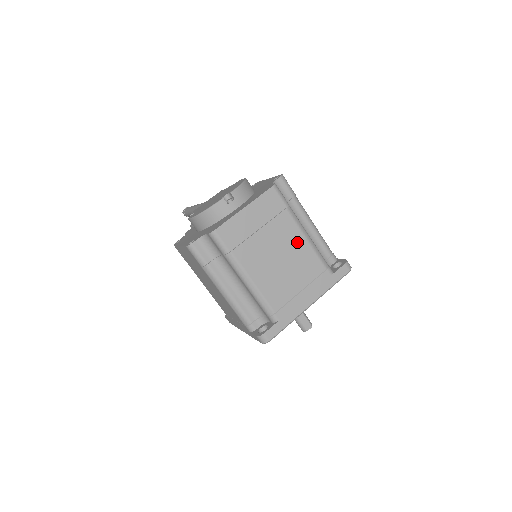
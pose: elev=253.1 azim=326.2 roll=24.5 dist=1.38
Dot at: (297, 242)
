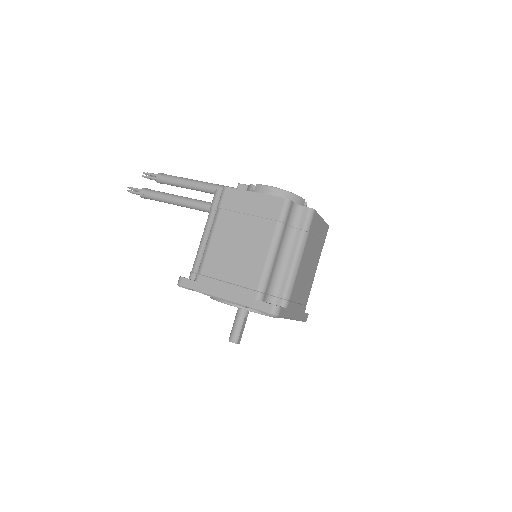
Dot at: (314, 271)
